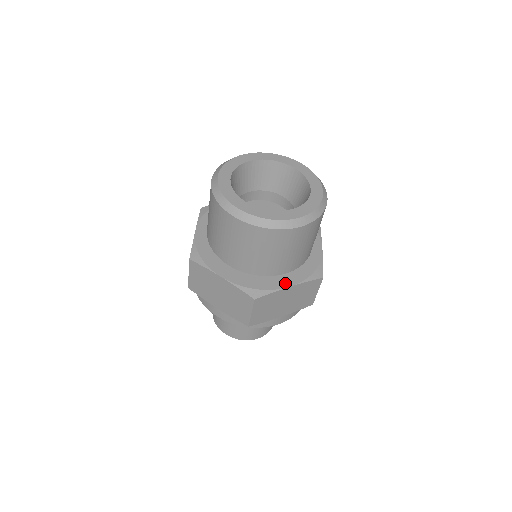
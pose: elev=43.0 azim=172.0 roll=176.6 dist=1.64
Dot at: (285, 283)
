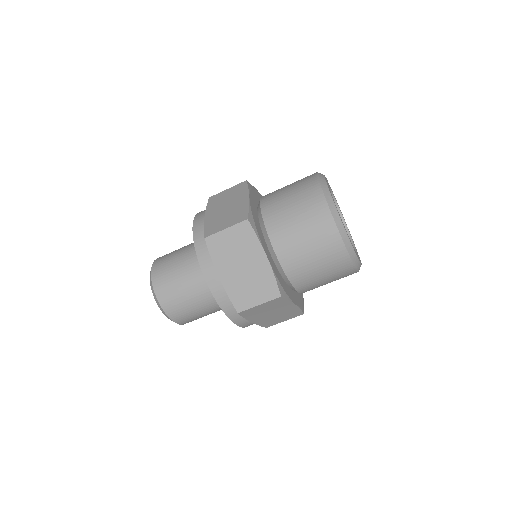
Dot at: (267, 253)
